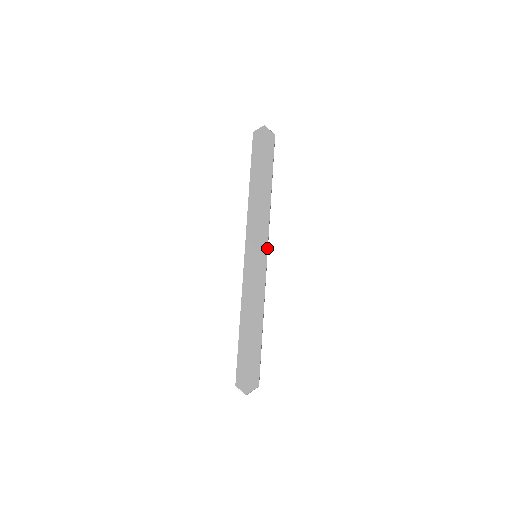
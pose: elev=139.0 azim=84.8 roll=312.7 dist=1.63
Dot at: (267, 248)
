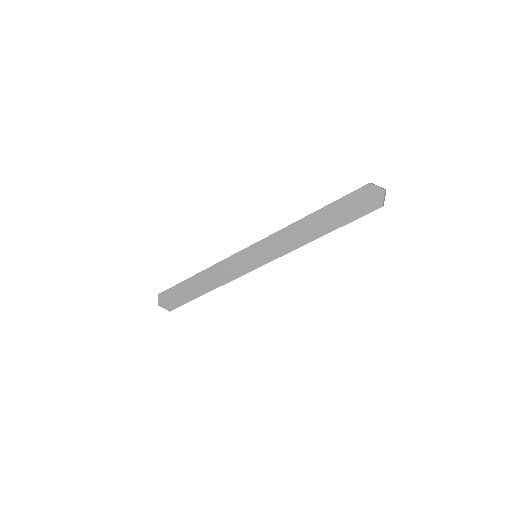
Dot at: (268, 262)
